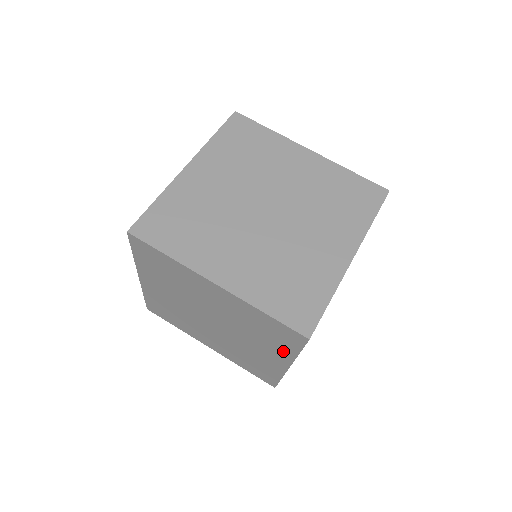
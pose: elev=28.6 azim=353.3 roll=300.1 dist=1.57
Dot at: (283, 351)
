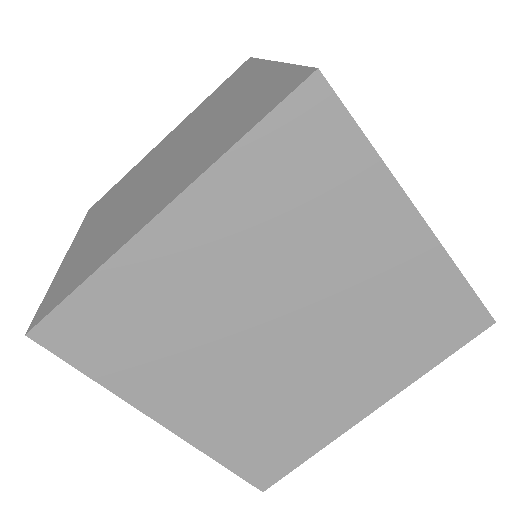
Dot at: occluded
